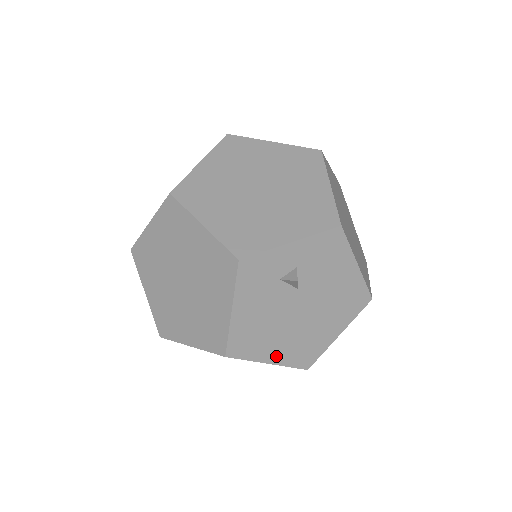
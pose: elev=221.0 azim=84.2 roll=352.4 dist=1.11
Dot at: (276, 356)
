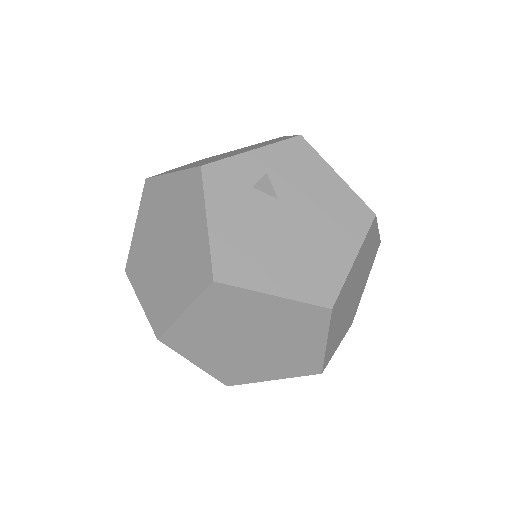
Dot at: (280, 285)
